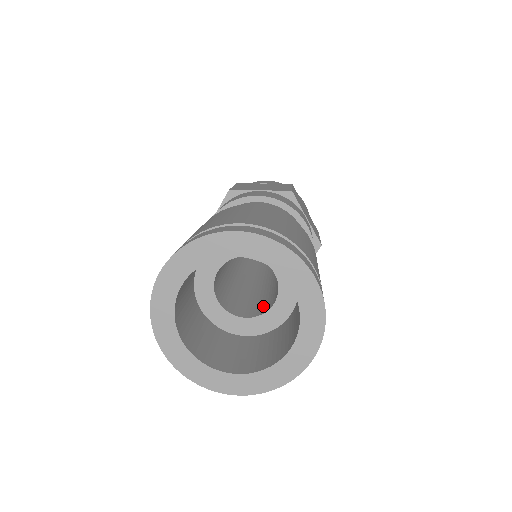
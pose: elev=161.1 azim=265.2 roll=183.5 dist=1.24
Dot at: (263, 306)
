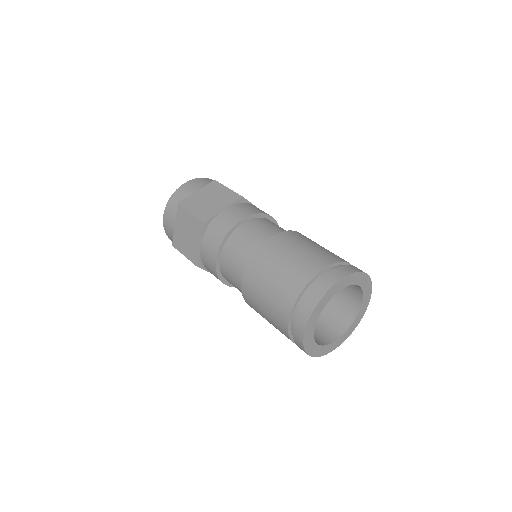
Dot at: occluded
